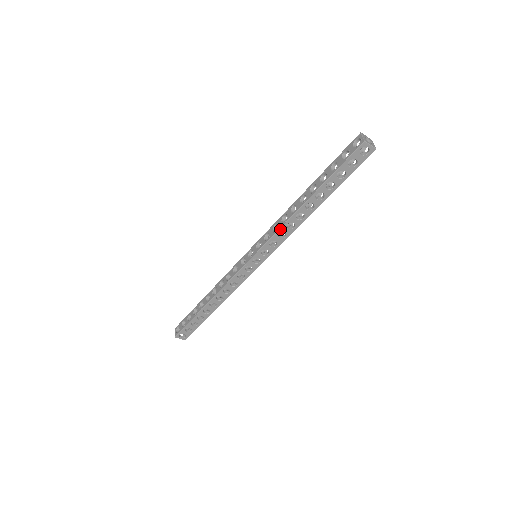
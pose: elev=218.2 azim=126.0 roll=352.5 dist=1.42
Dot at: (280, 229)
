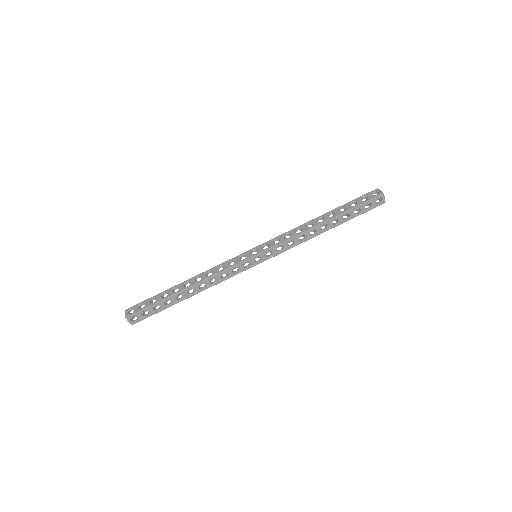
Dot at: (294, 237)
